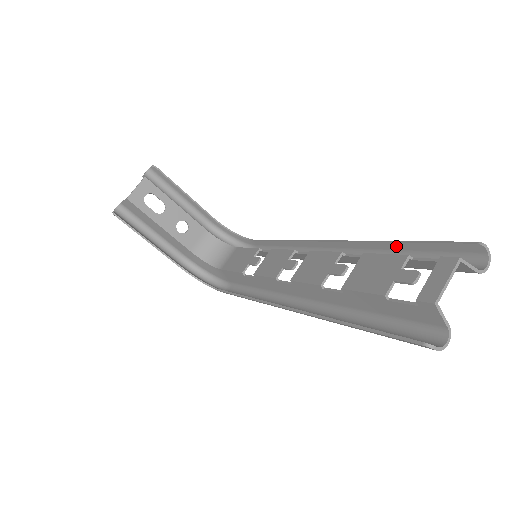
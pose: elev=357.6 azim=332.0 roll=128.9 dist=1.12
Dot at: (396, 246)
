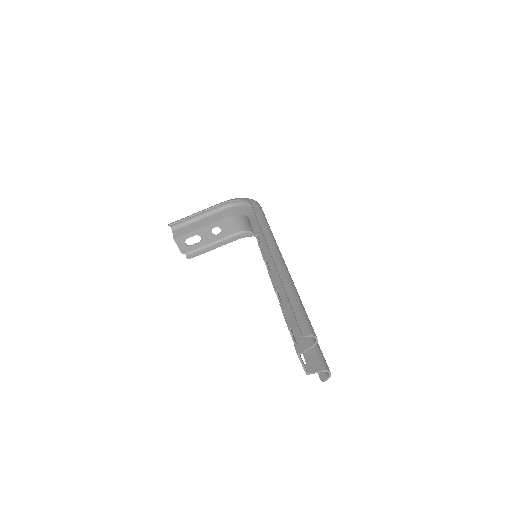
Dot at: (289, 293)
